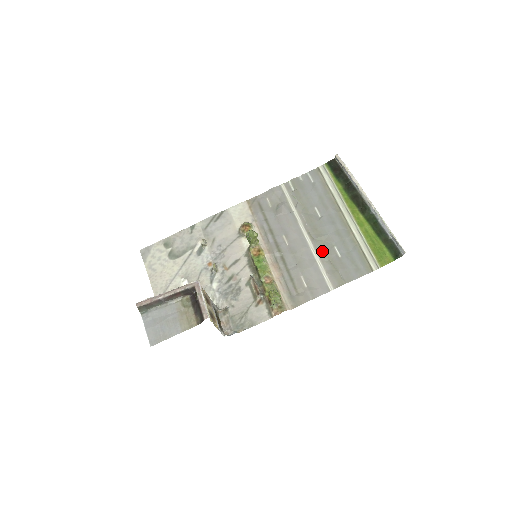
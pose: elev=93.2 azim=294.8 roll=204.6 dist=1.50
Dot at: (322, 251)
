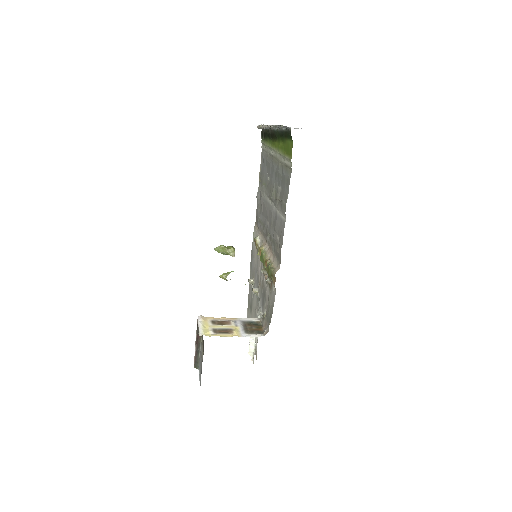
Dot at: (275, 200)
